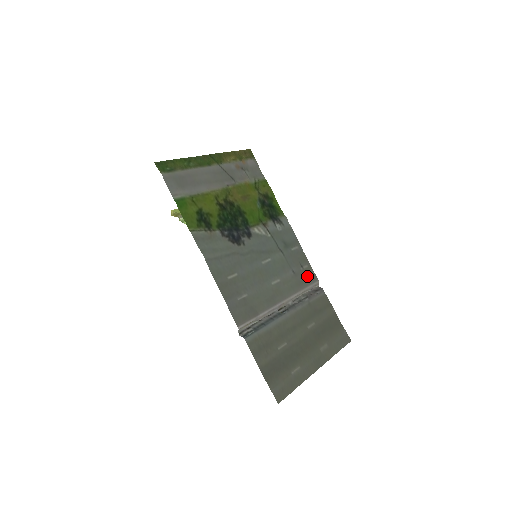
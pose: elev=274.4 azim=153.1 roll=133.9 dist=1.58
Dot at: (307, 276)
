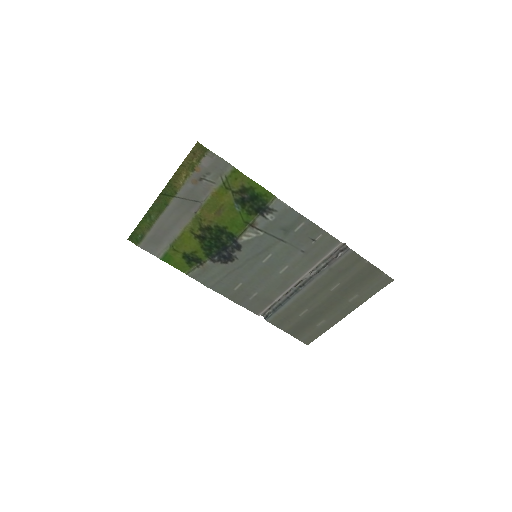
Dot at: (323, 246)
